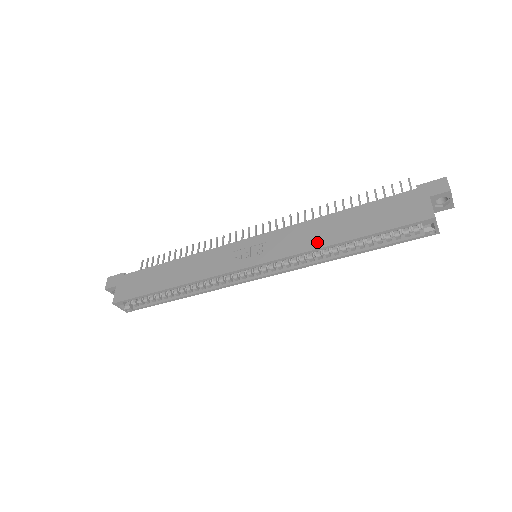
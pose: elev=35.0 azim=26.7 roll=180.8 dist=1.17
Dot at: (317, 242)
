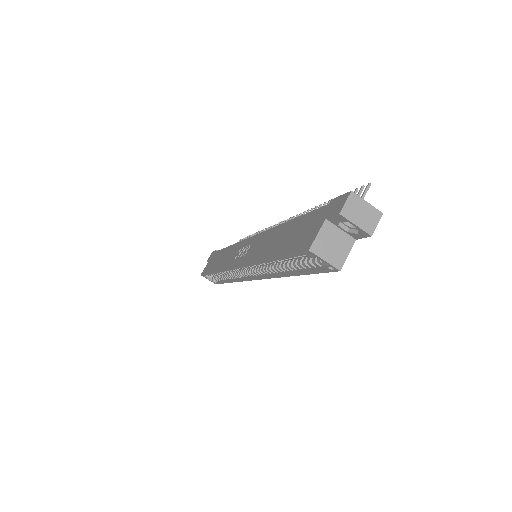
Dot at: (260, 254)
